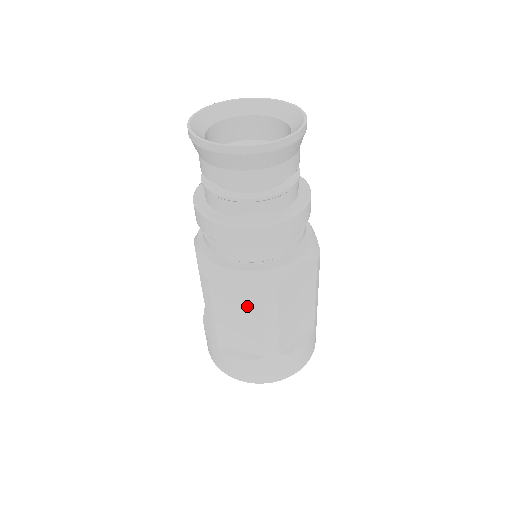
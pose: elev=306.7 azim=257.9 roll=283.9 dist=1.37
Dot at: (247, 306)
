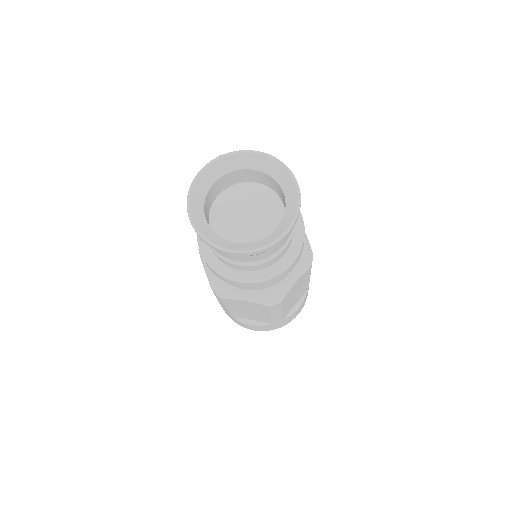
Dot at: (256, 309)
